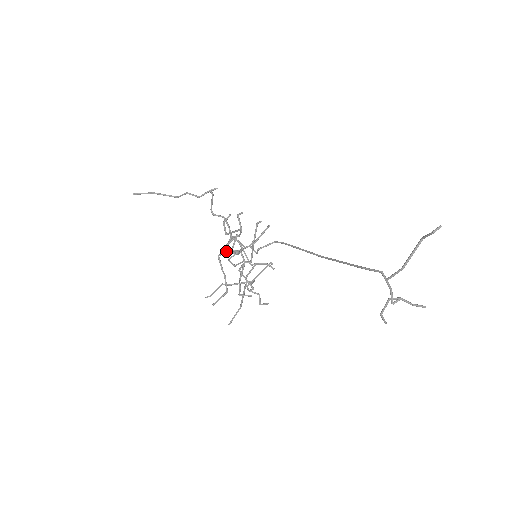
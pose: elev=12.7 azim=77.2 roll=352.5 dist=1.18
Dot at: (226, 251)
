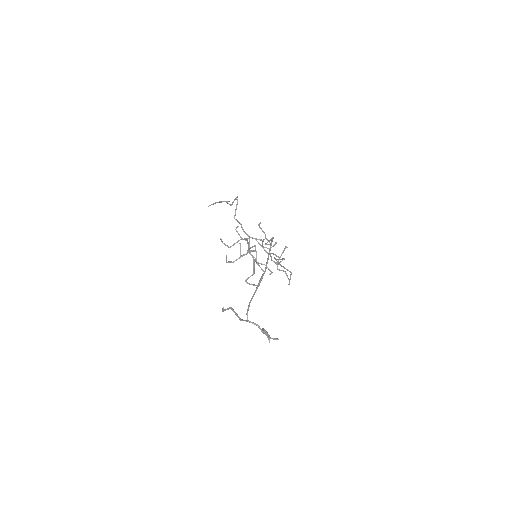
Dot at: (229, 262)
